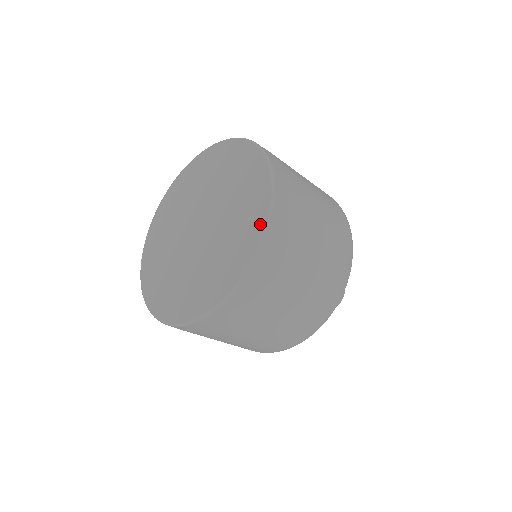
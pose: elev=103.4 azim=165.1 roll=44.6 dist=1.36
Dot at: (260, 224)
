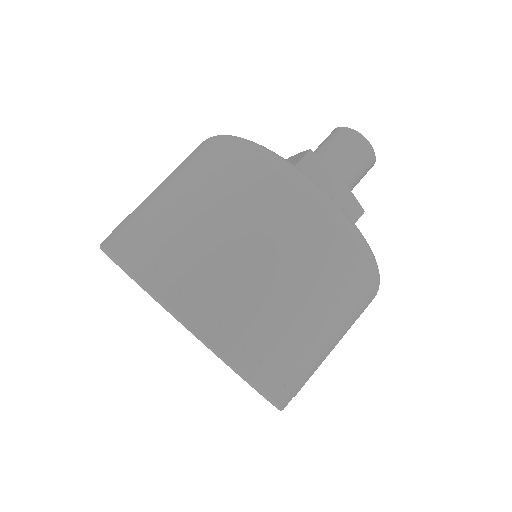
Dot at: (217, 356)
